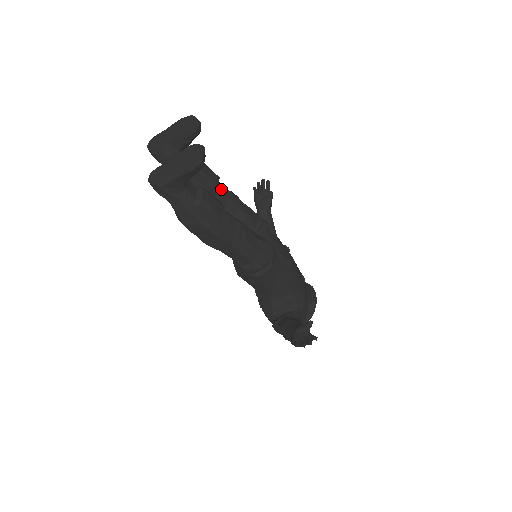
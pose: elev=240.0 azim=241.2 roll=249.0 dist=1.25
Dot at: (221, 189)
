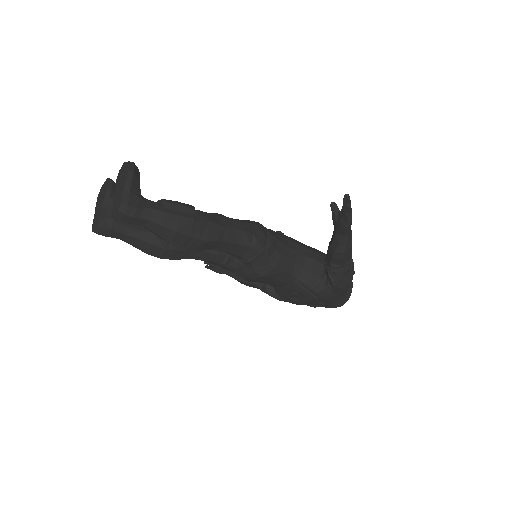
Dot at: occluded
